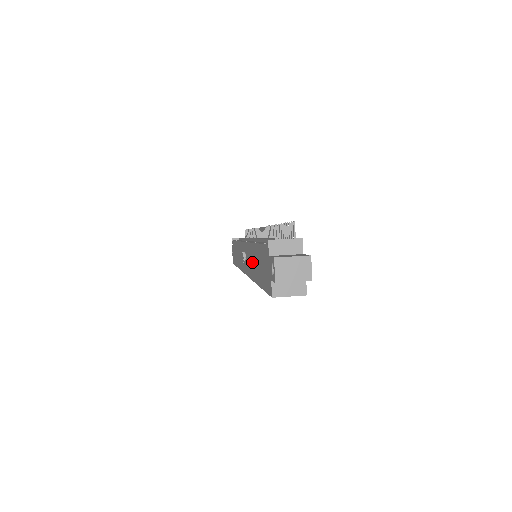
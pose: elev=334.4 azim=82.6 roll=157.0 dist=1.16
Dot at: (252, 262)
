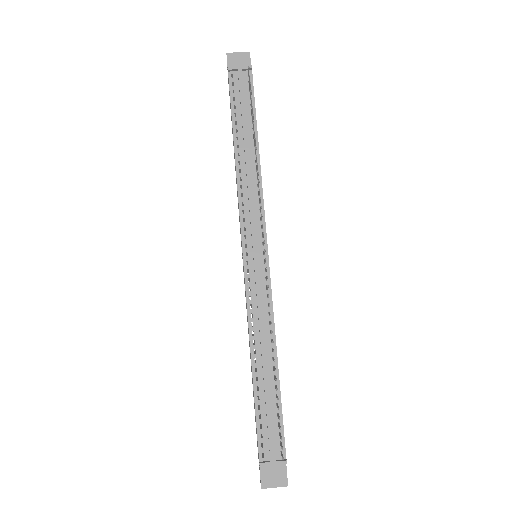
Dot at: (249, 342)
